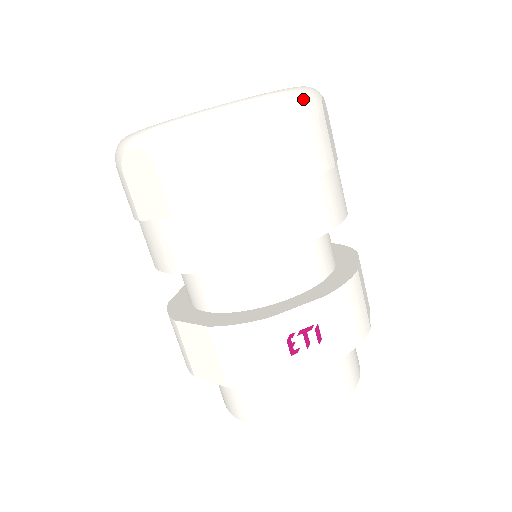
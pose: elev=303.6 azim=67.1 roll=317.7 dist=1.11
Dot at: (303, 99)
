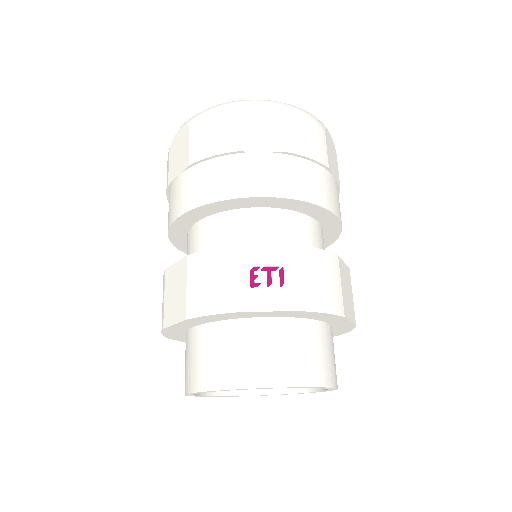
Dot at: (307, 113)
